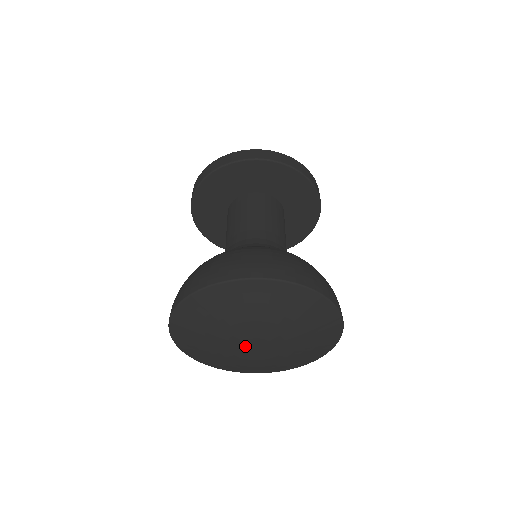
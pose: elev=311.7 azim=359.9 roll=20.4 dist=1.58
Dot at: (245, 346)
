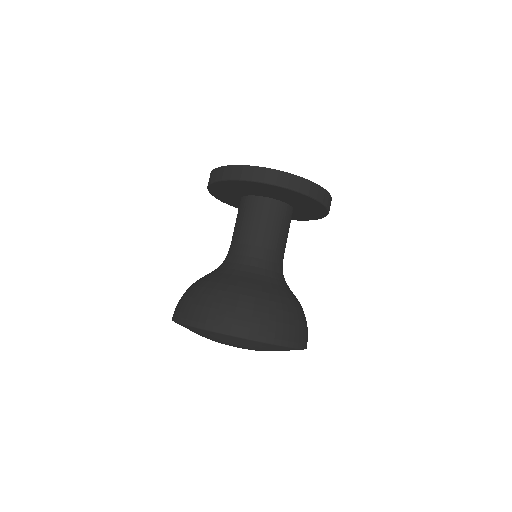
Dot at: occluded
